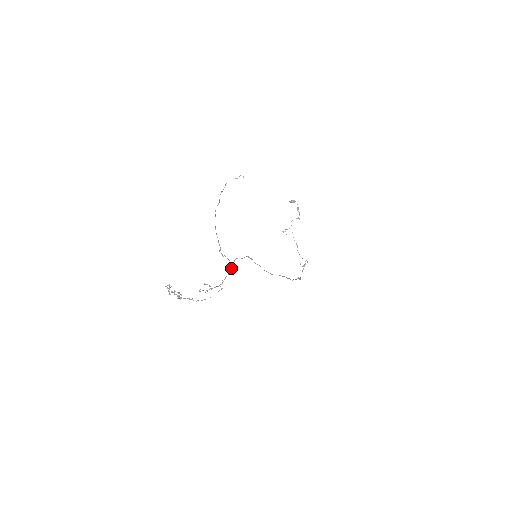
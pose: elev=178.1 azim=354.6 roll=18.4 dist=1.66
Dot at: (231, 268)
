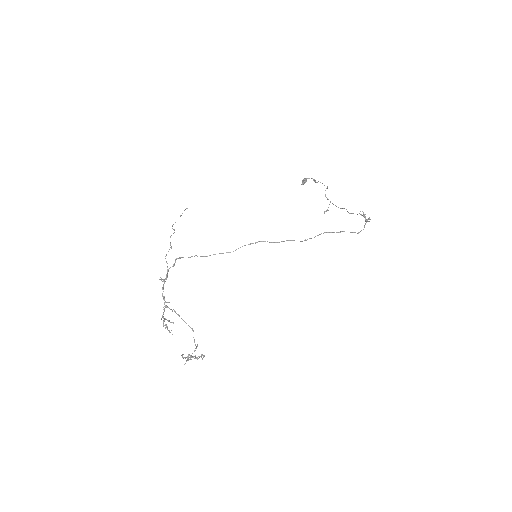
Dot at: (163, 284)
